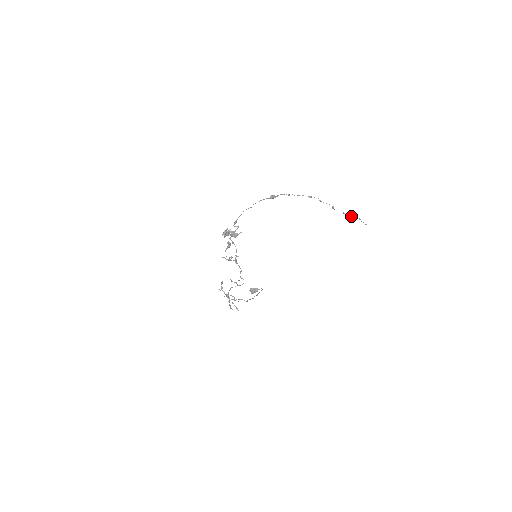
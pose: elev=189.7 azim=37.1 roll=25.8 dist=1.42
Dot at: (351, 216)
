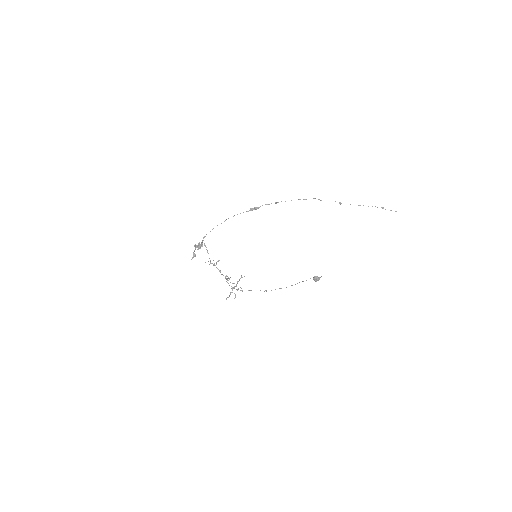
Dot at: occluded
